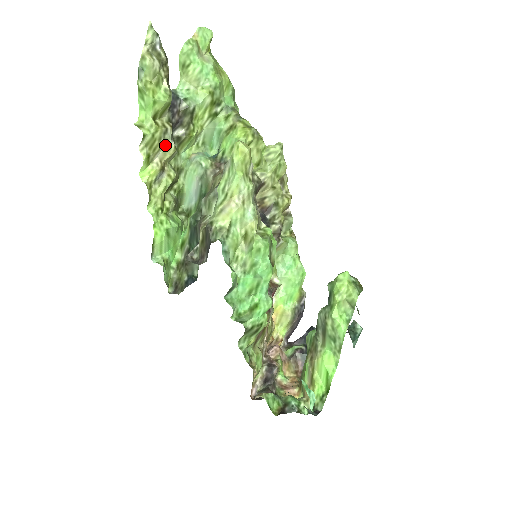
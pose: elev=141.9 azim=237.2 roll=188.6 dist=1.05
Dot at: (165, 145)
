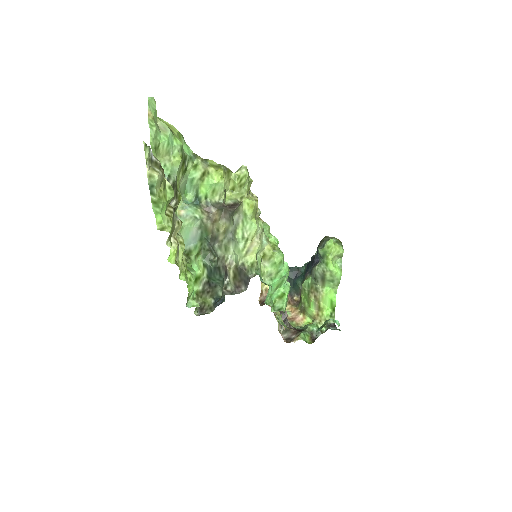
Dot at: (175, 225)
